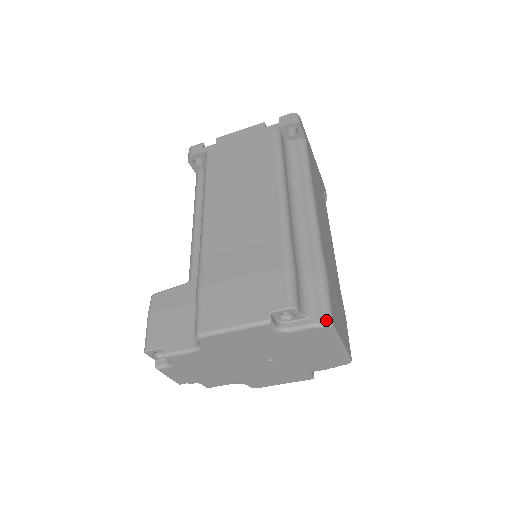
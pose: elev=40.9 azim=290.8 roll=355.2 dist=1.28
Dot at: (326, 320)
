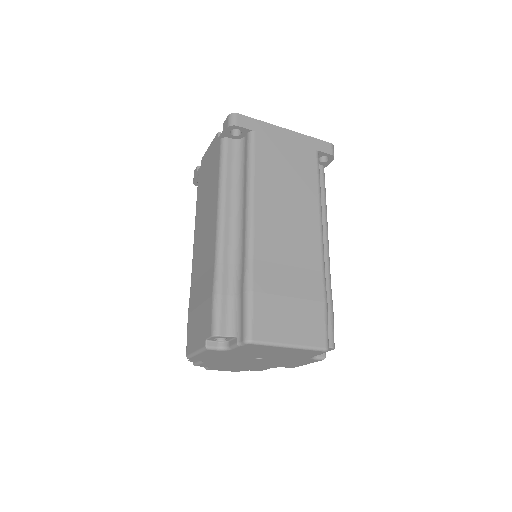
Dot at: (244, 339)
